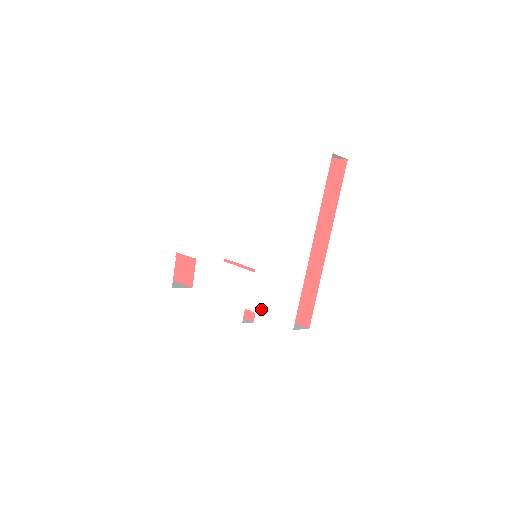
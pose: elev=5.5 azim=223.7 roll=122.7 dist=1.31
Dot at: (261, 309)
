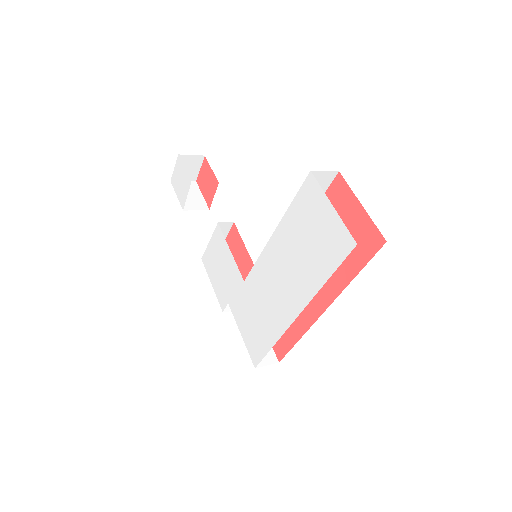
Dot at: (239, 320)
